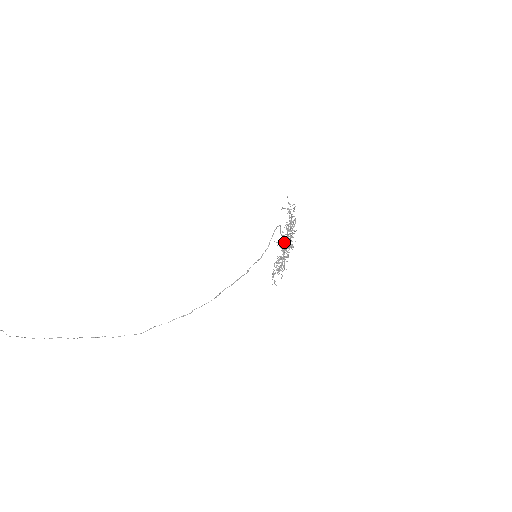
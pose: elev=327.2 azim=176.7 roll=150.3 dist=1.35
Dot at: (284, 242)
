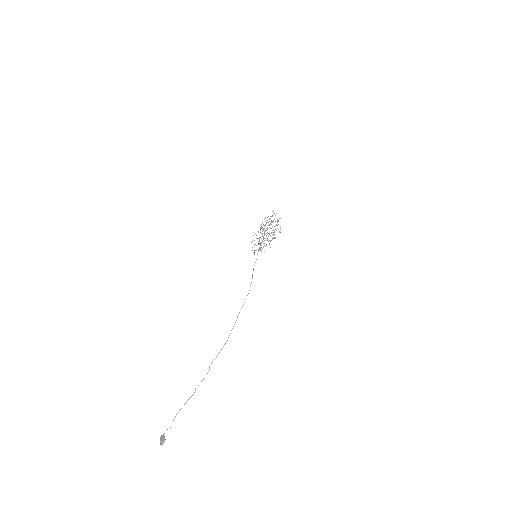
Dot at: occluded
